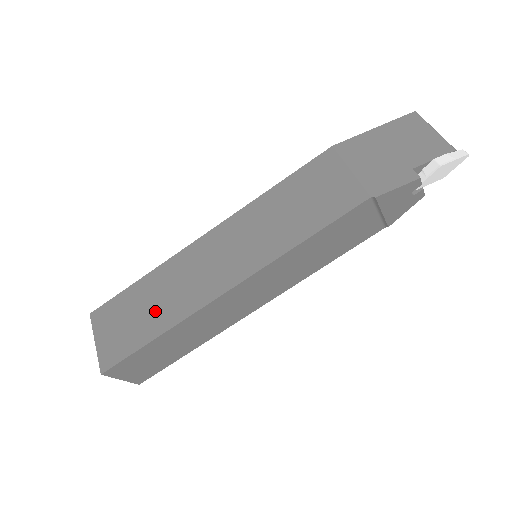
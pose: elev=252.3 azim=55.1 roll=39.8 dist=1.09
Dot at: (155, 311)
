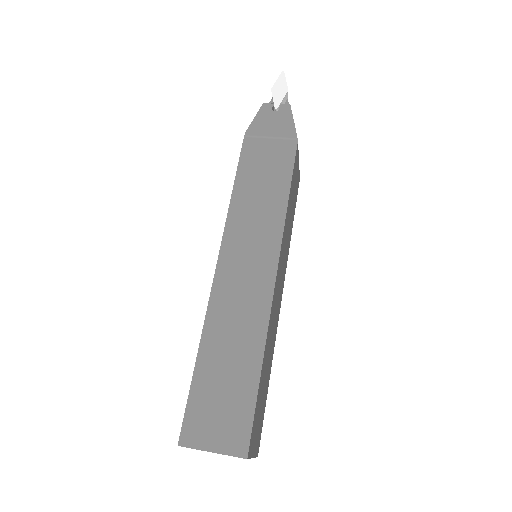
Dot at: occluded
